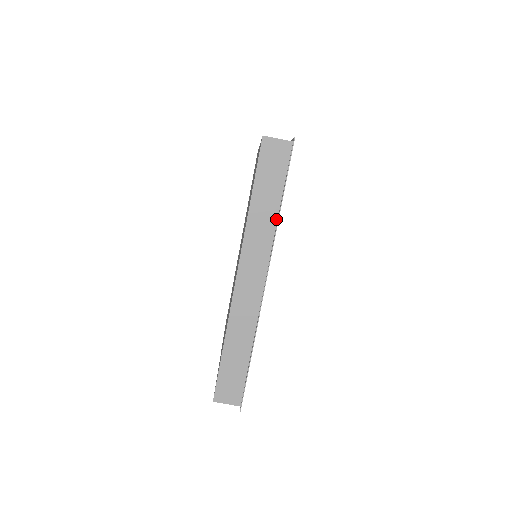
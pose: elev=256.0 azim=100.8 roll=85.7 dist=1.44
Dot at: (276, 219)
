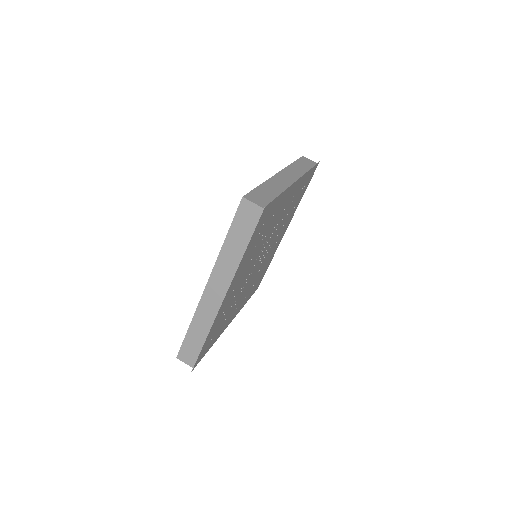
Dot at: (240, 259)
